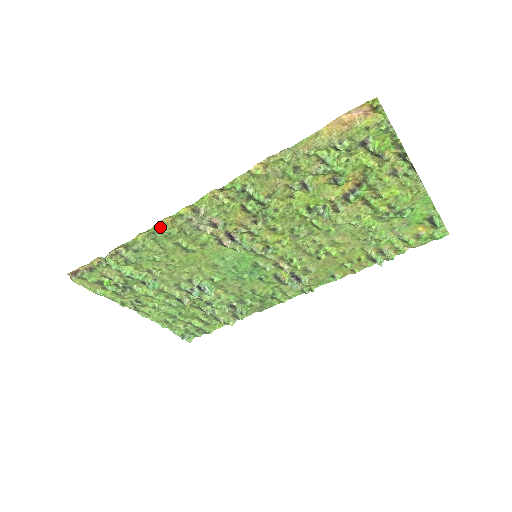
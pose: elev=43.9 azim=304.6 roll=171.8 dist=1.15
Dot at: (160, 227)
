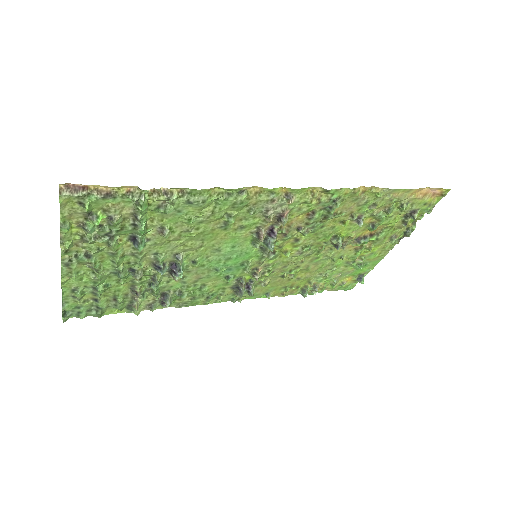
Dot at: (241, 192)
